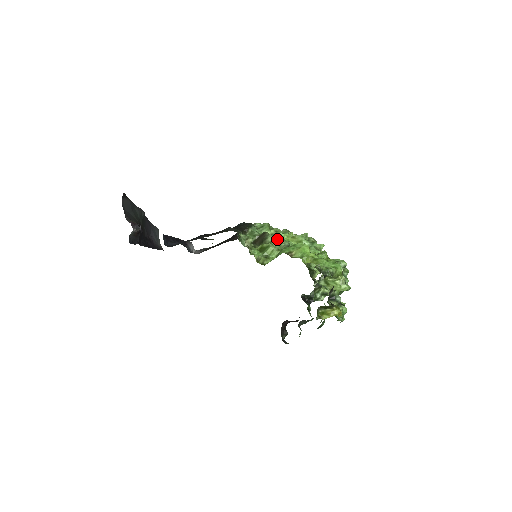
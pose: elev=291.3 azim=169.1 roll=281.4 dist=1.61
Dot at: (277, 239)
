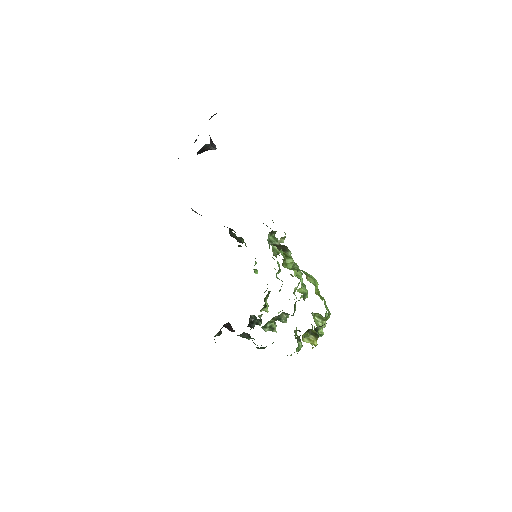
Dot at: occluded
